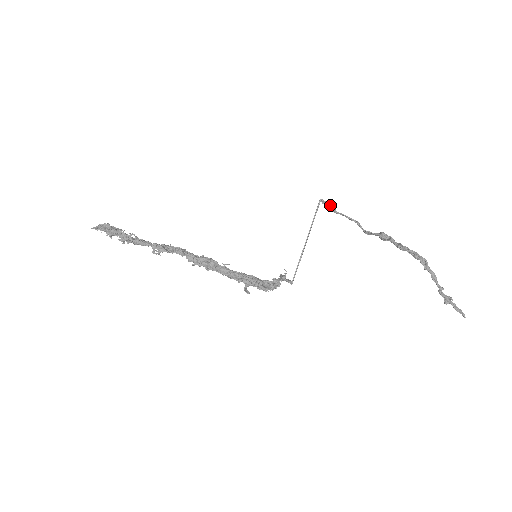
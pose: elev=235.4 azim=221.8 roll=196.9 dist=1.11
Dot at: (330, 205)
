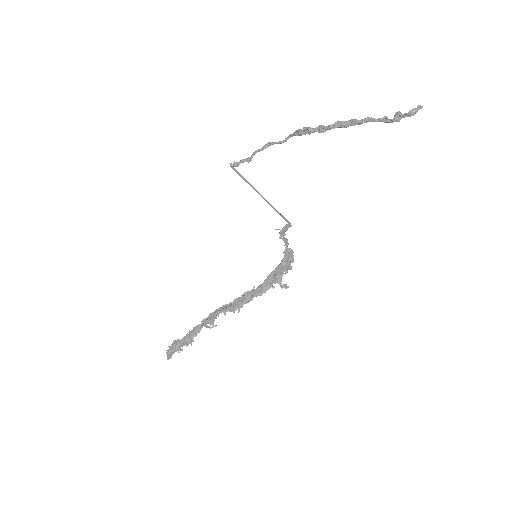
Dot at: (241, 161)
